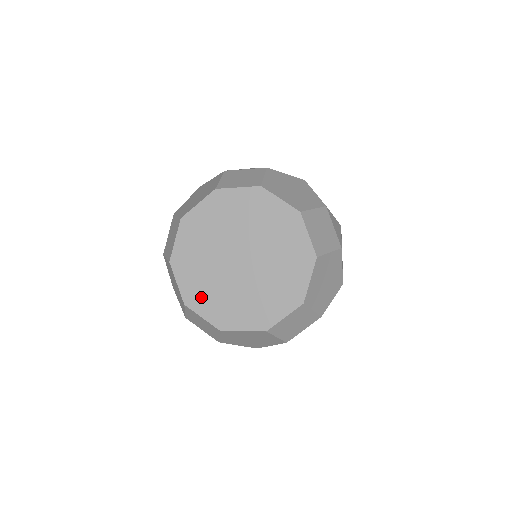
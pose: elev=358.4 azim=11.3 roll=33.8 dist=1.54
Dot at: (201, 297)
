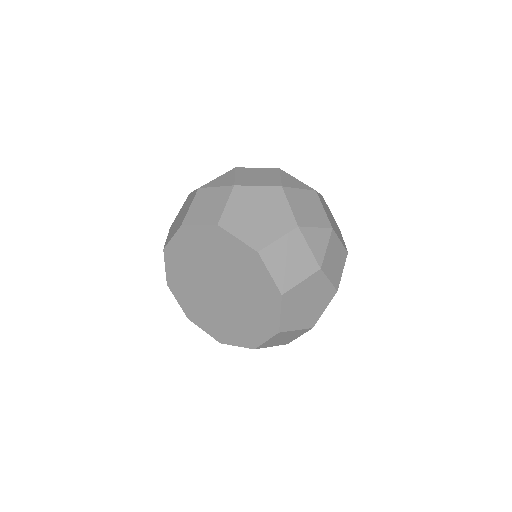
Dot at: (198, 315)
